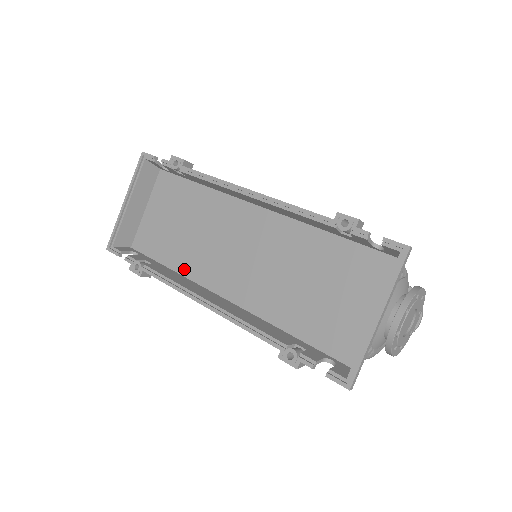
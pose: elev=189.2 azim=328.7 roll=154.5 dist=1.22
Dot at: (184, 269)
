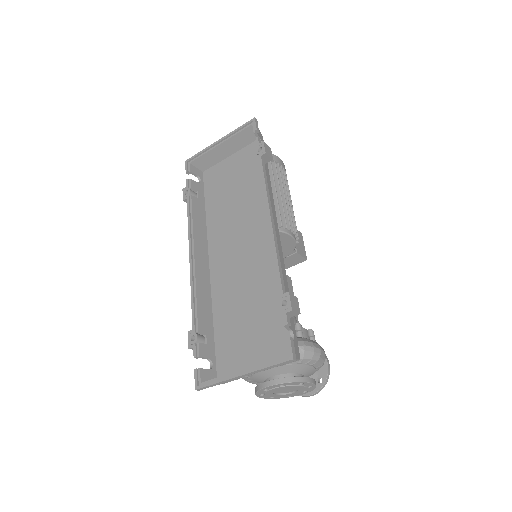
Dot at: (210, 221)
